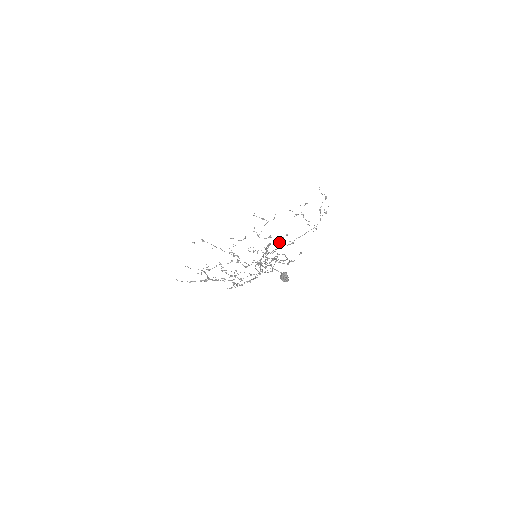
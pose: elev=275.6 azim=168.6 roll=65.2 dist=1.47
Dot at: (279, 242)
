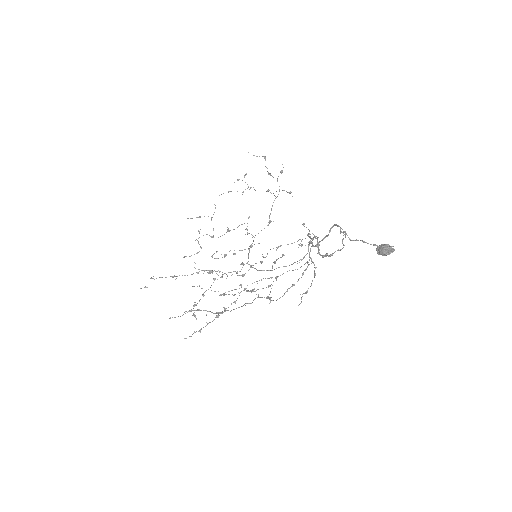
Dot at: (247, 230)
